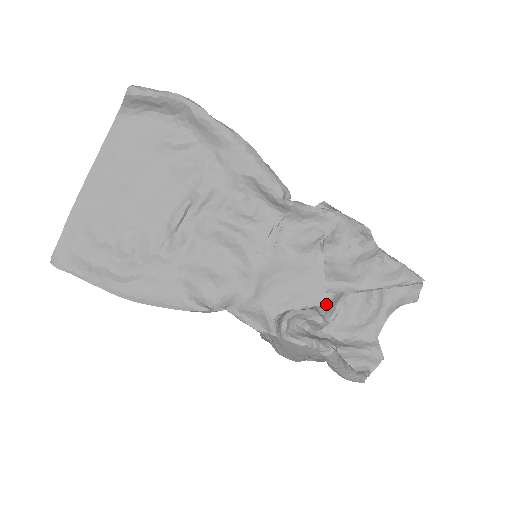
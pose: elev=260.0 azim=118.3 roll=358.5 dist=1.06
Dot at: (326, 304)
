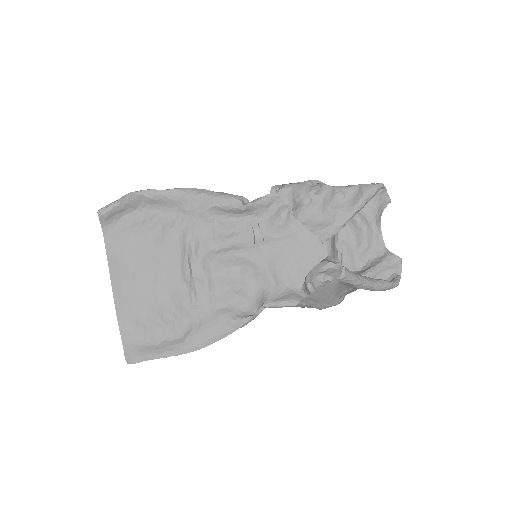
Dot at: (330, 252)
